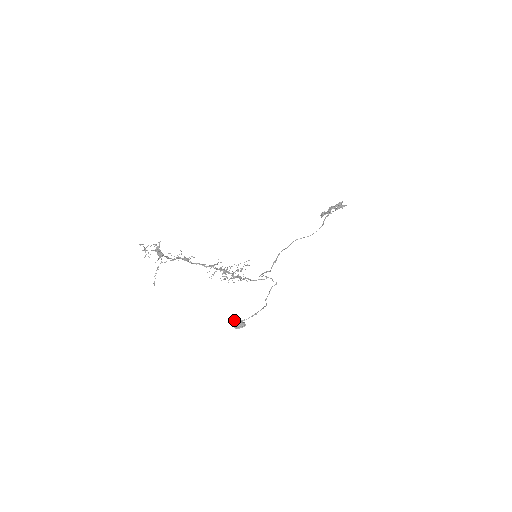
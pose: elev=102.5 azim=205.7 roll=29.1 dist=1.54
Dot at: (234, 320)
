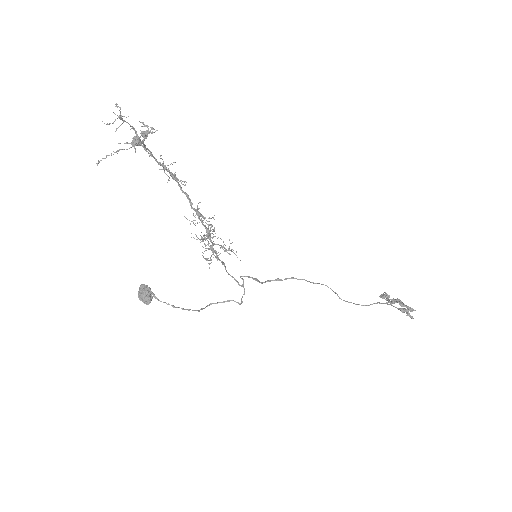
Dot at: (145, 286)
